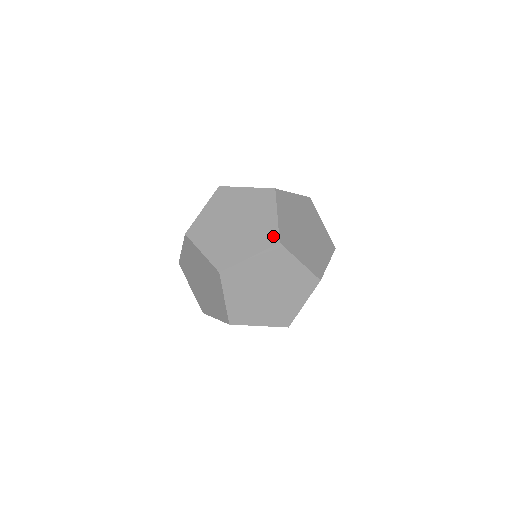
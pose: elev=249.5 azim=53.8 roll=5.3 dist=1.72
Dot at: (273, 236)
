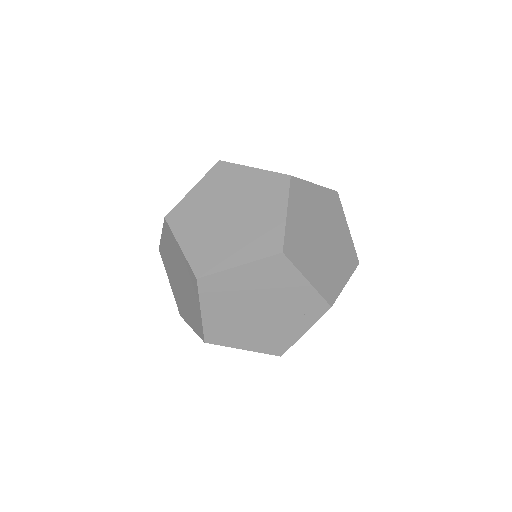
Dot at: (319, 305)
